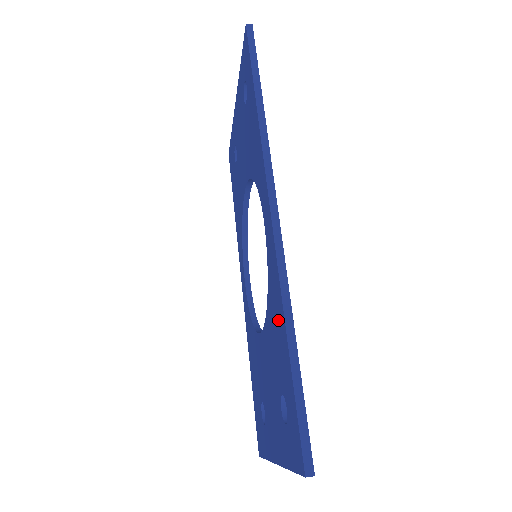
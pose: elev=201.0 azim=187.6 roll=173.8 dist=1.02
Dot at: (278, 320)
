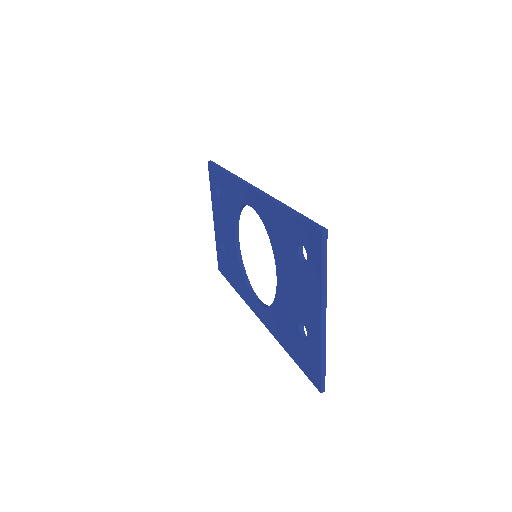
Dot at: (277, 219)
